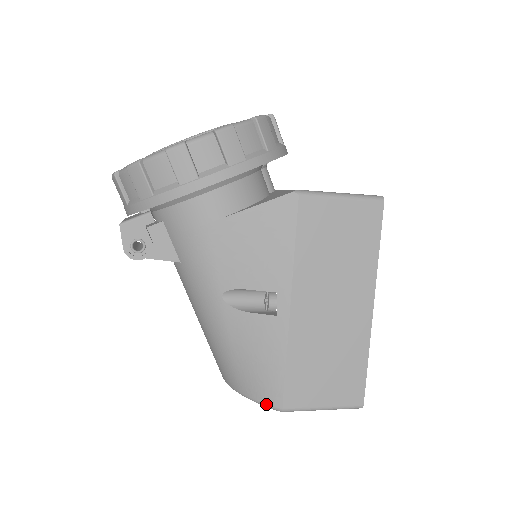
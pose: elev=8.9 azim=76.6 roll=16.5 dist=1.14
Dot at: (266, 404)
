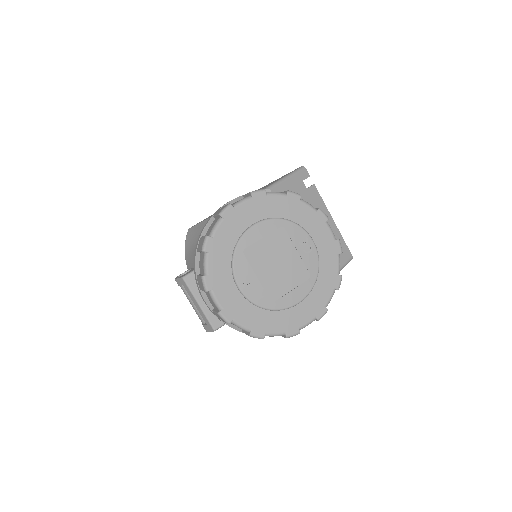
Dot at: occluded
